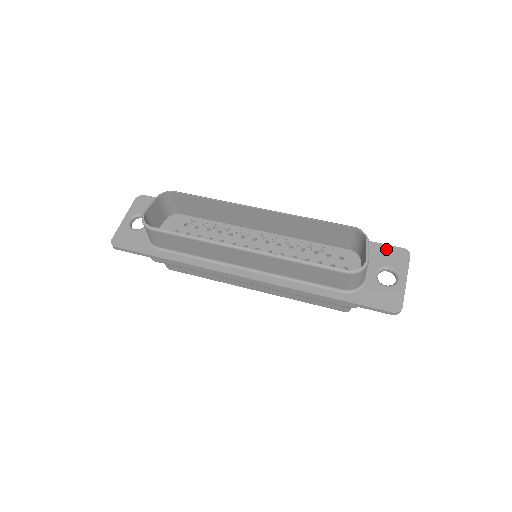
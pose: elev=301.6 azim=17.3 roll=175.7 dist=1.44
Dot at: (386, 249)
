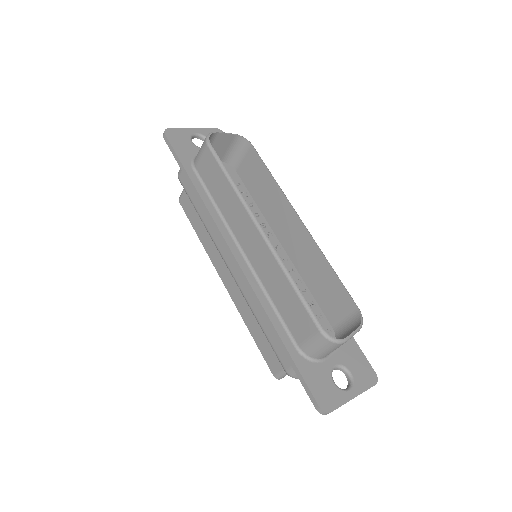
Dot at: (362, 359)
